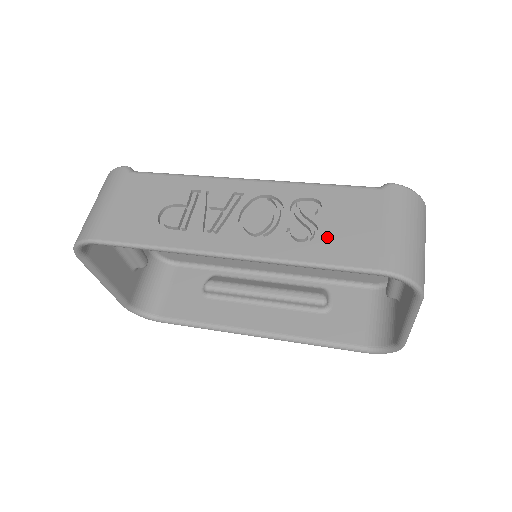
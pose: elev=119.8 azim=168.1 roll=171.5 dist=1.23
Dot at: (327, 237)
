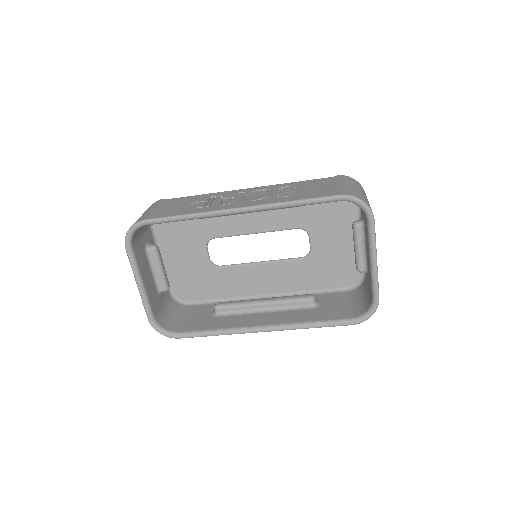
Dot at: (303, 193)
